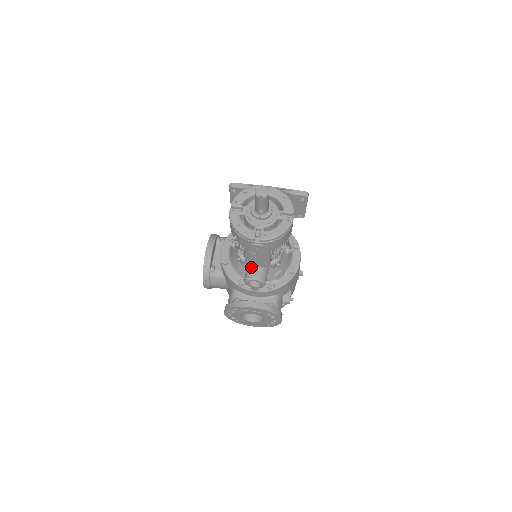
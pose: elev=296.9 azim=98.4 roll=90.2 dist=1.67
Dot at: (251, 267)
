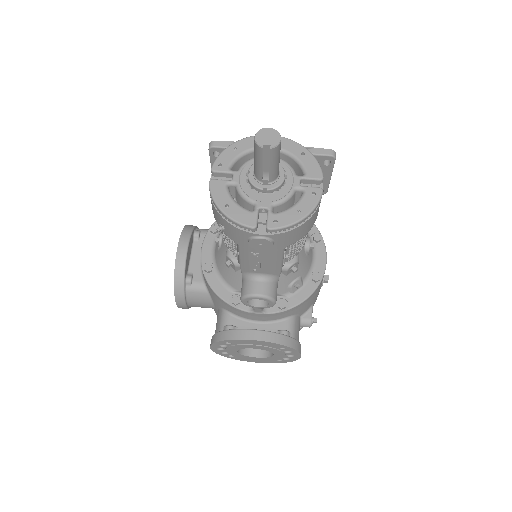
Dot at: (250, 276)
